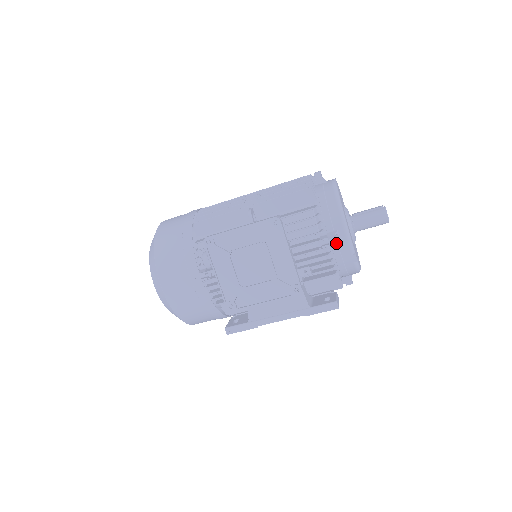
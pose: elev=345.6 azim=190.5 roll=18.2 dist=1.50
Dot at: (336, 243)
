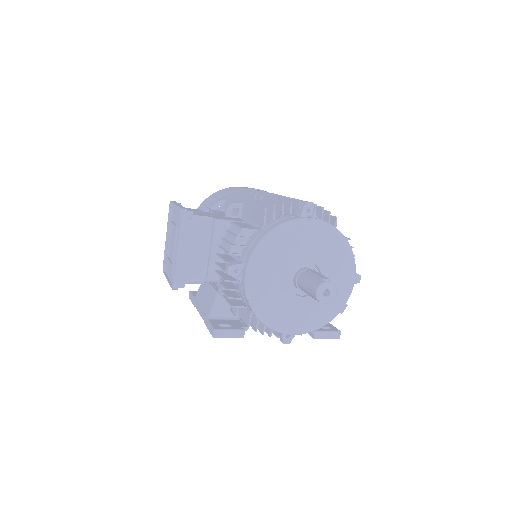
Dot at: (227, 272)
